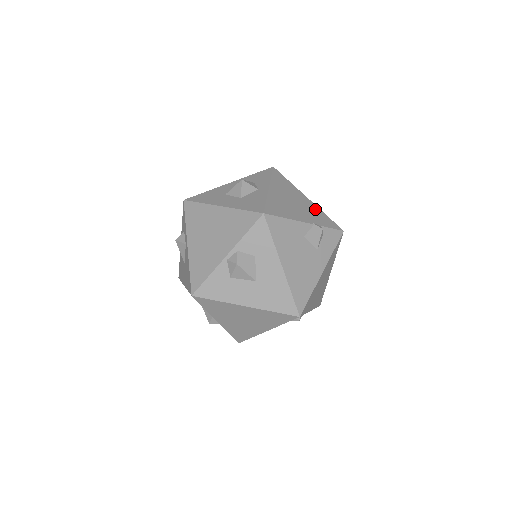
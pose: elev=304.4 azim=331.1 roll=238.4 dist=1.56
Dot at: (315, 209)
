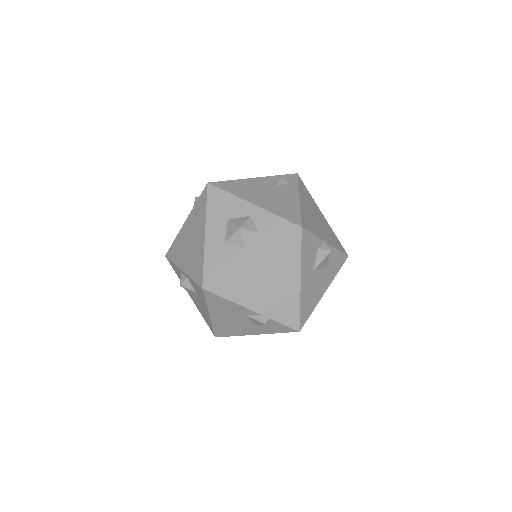
Dot at: (291, 298)
